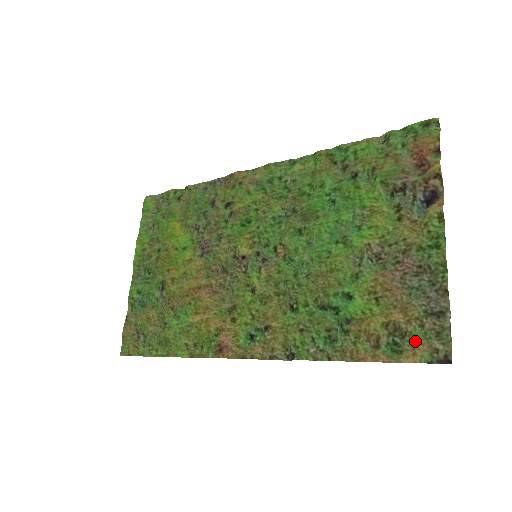
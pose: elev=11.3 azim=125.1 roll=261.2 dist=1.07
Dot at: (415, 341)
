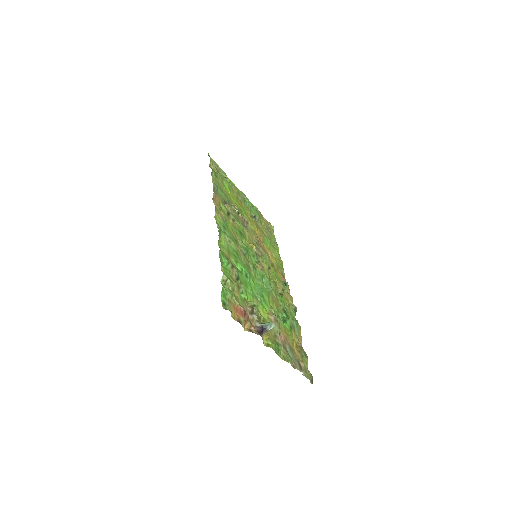
Dot at: (305, 363)
